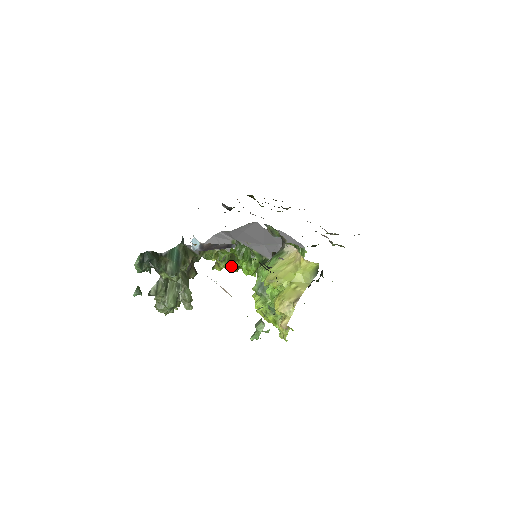
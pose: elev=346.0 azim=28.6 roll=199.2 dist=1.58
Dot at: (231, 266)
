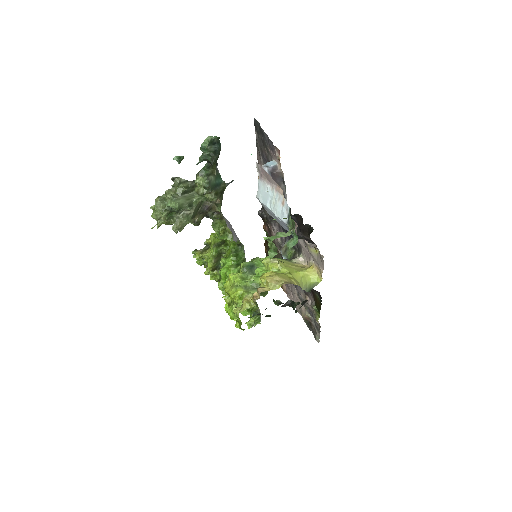
Dot at: (214, 259)
